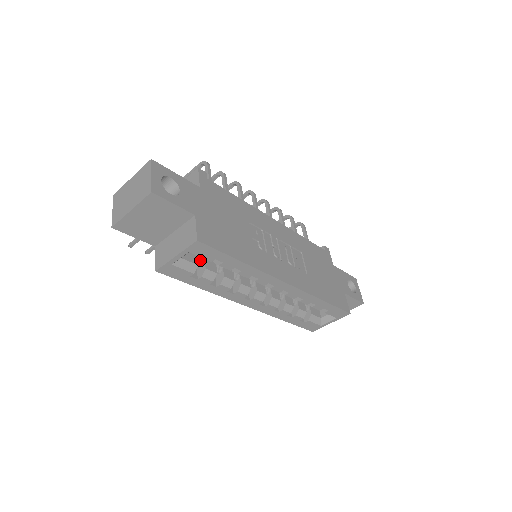
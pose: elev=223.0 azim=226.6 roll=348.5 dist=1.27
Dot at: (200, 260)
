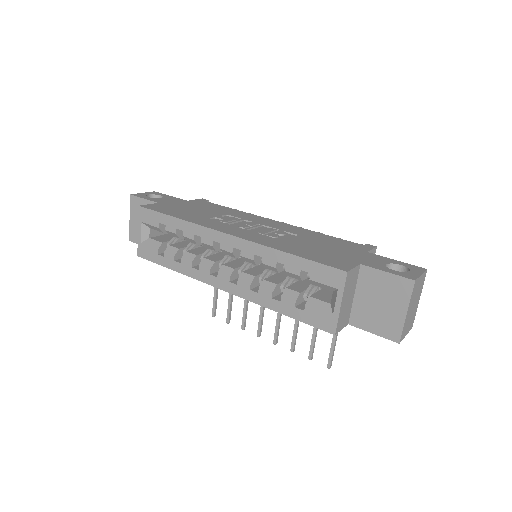
Dot at: (172, 244)
